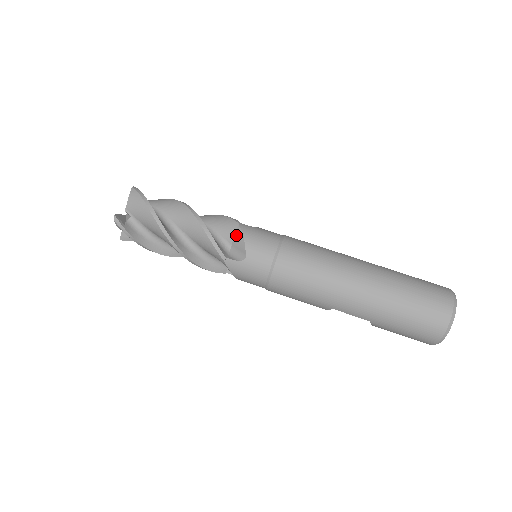
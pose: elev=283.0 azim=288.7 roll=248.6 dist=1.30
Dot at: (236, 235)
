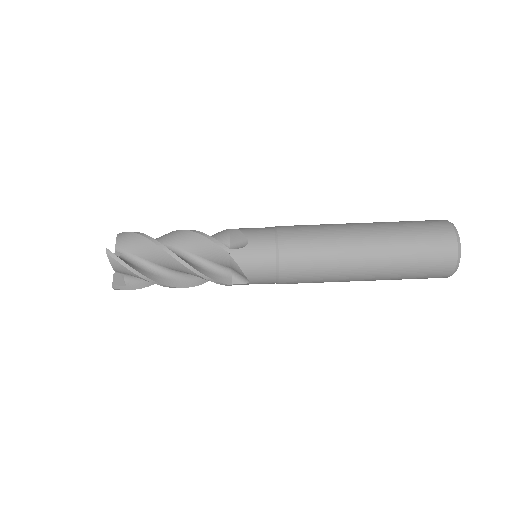
Dot at: (232, 265)
